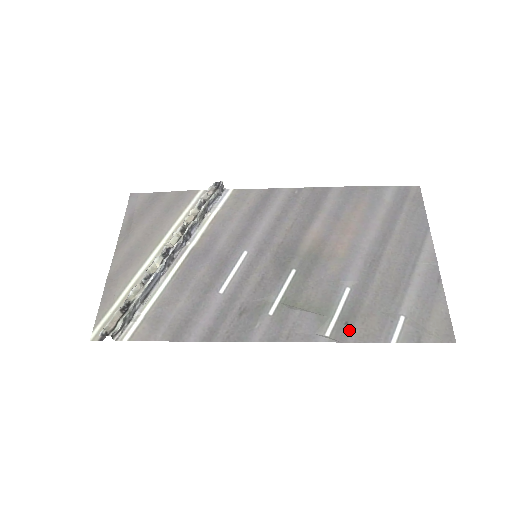
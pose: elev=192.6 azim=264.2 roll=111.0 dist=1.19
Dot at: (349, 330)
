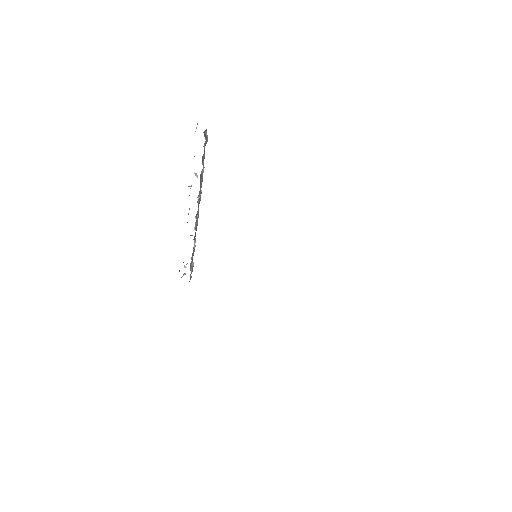
Dot at: occluded
